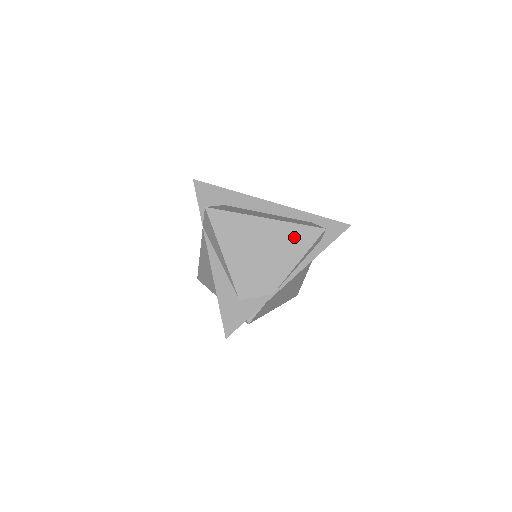
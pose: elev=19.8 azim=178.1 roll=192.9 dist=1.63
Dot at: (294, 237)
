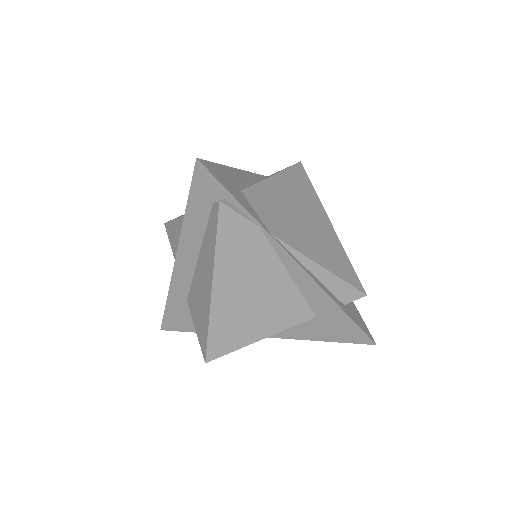
Dot at: (337, 256)
